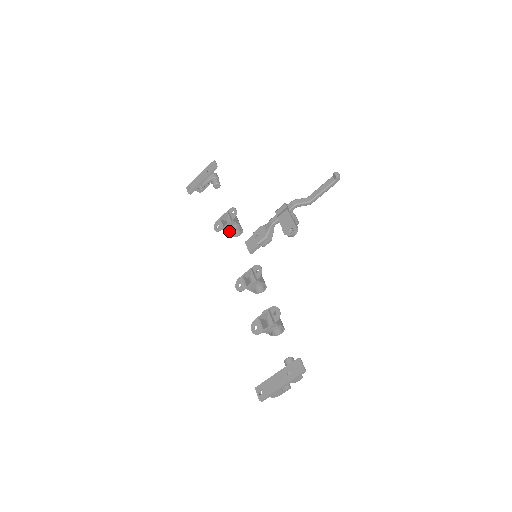
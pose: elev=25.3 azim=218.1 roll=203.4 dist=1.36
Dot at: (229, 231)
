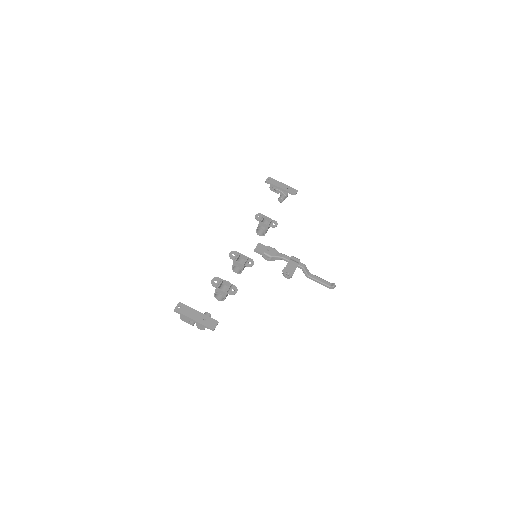
Dot at: (260, 227)
